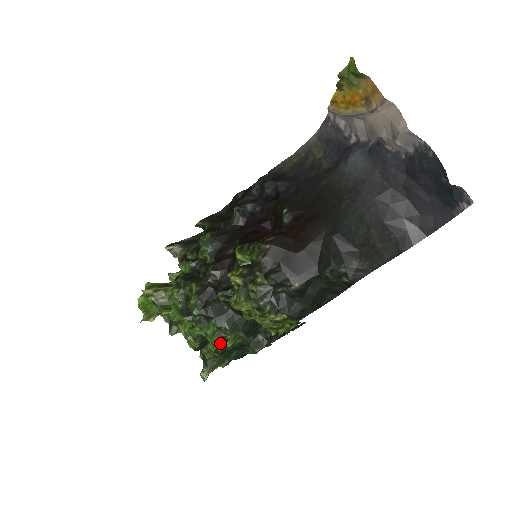
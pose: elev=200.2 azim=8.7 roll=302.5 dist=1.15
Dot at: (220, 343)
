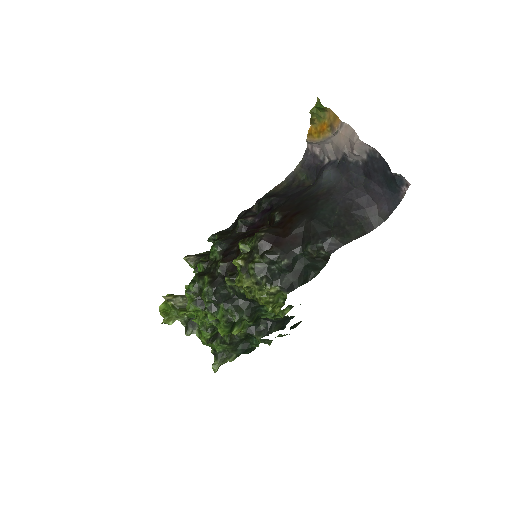
Dot at: (228, 326)
